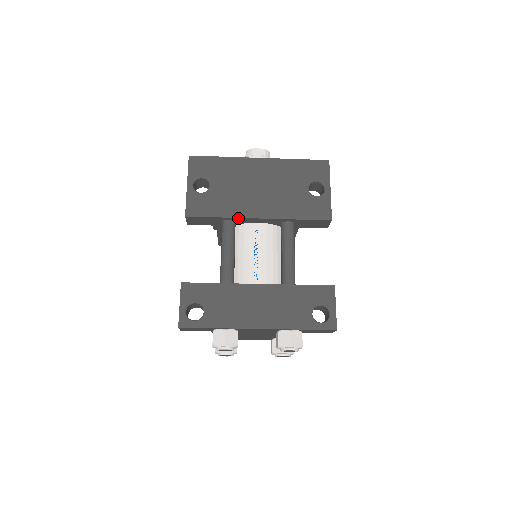
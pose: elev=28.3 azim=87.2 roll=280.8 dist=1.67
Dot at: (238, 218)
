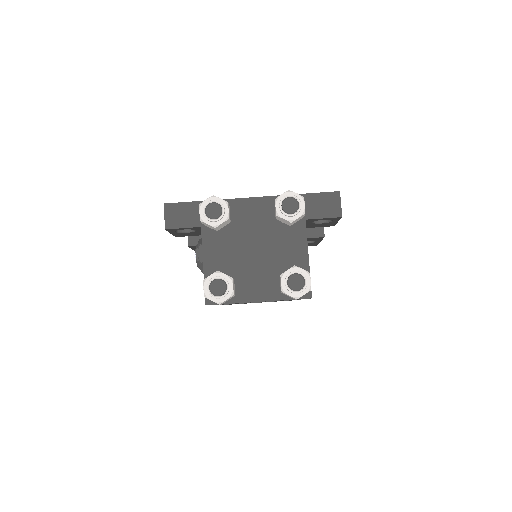
Dot at: occluded
